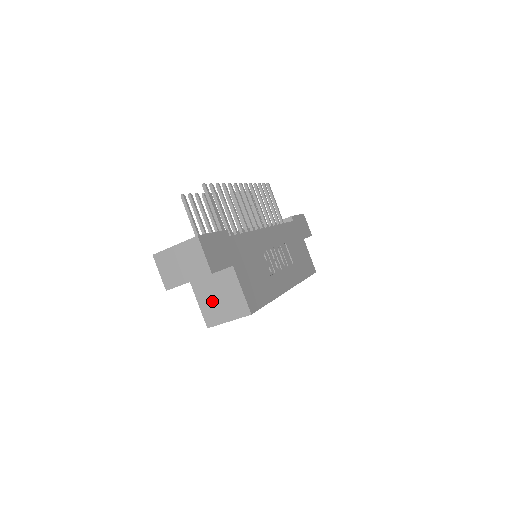
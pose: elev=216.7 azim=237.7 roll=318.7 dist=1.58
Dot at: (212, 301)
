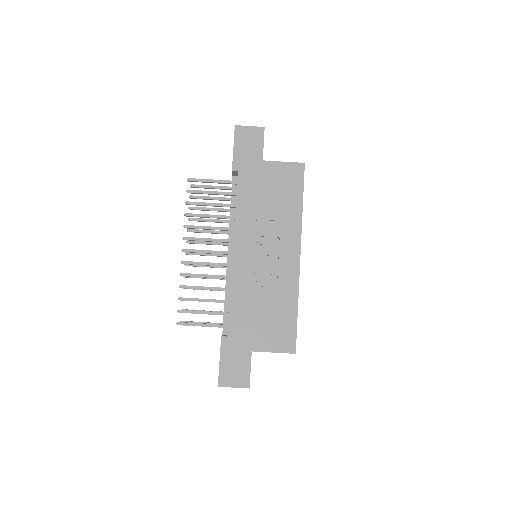
Dot at: occluded
